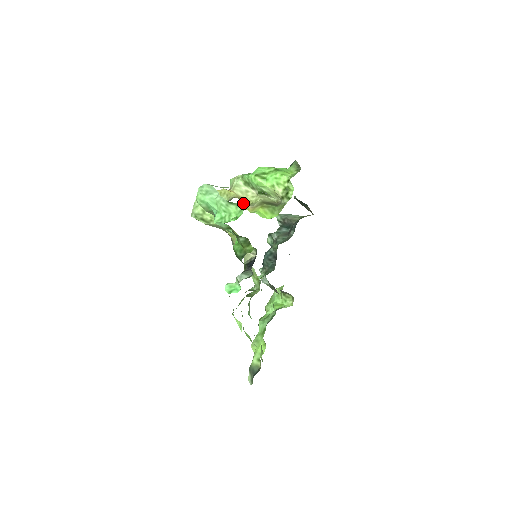
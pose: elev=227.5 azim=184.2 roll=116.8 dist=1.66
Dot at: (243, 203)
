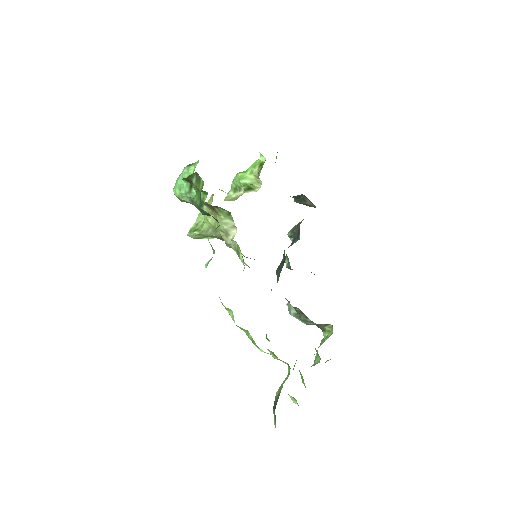
Dot at: occluded
